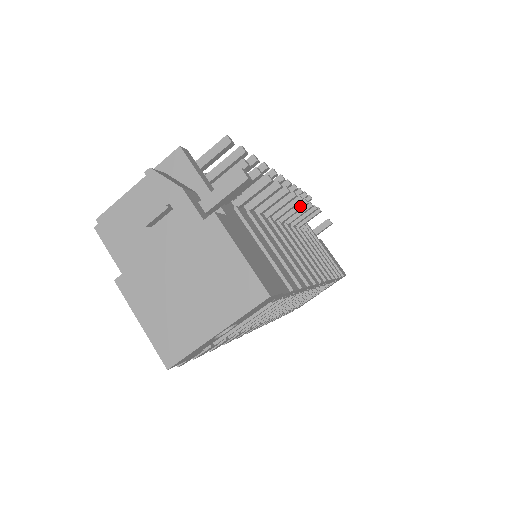
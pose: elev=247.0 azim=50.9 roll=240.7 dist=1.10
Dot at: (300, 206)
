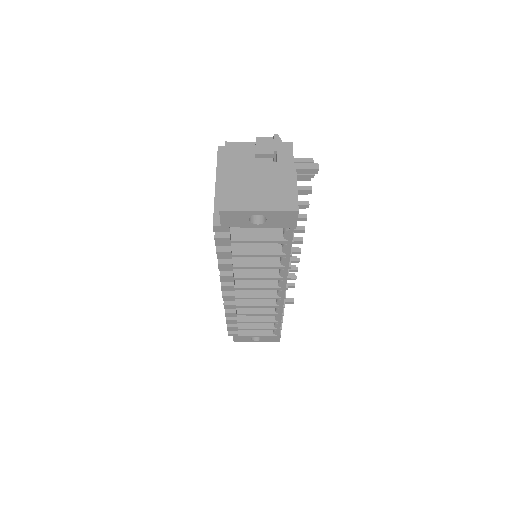
Dot at: (294, 260)
